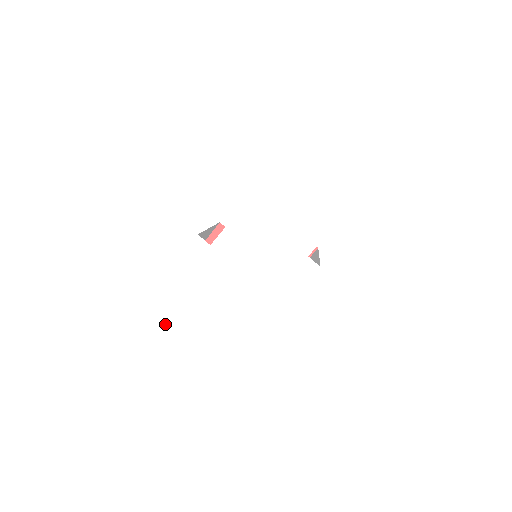
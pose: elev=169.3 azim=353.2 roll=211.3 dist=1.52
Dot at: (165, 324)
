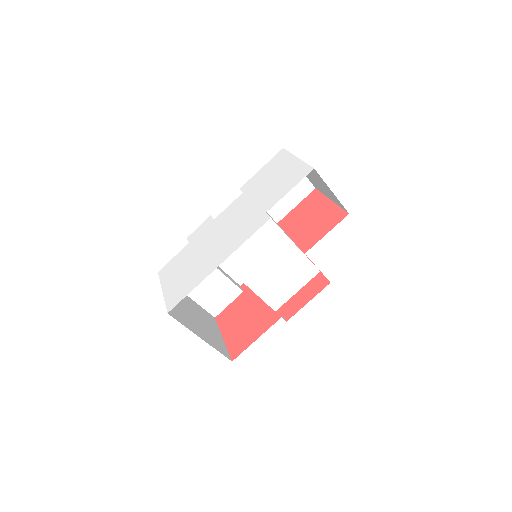
Dot at: (160, 277)
